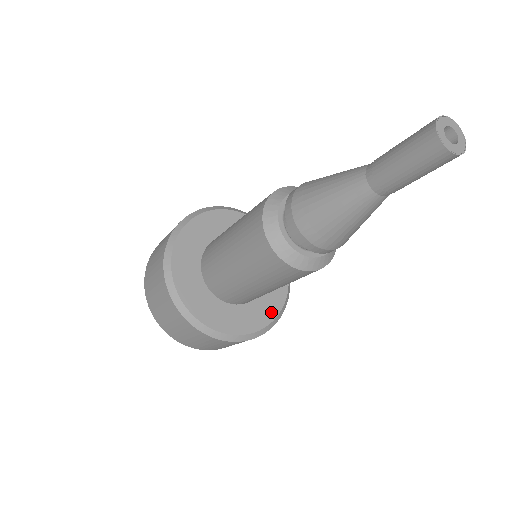
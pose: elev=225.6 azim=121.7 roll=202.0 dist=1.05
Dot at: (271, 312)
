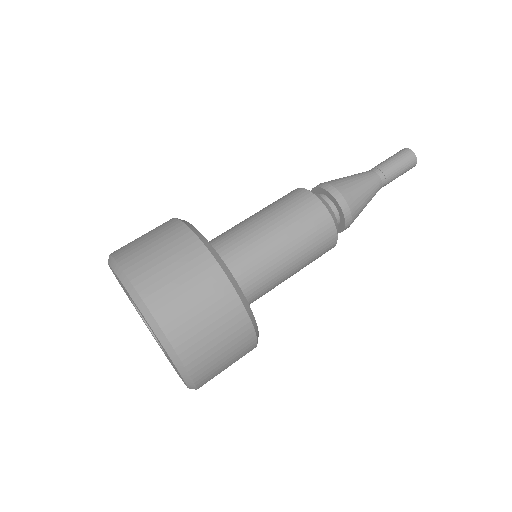
Dot at: occluded
